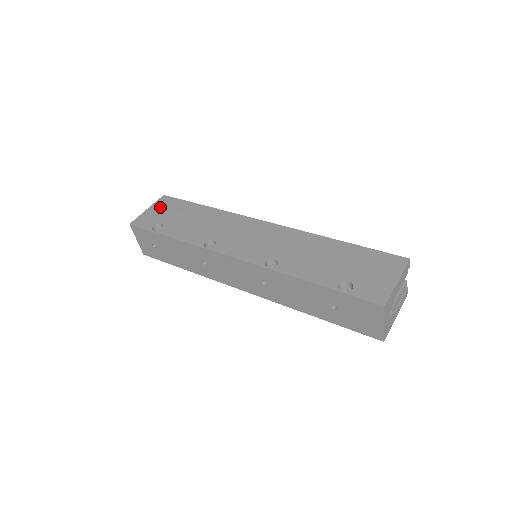
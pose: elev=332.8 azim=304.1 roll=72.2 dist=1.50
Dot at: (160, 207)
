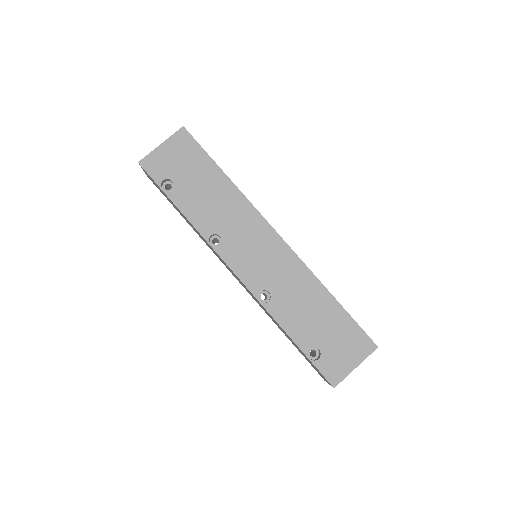
Dot at: (176, 149)
